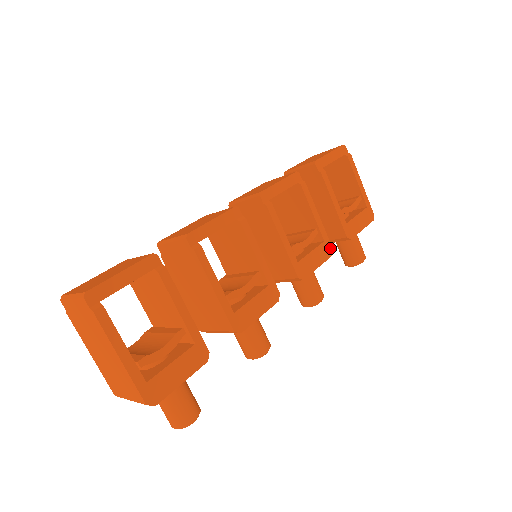
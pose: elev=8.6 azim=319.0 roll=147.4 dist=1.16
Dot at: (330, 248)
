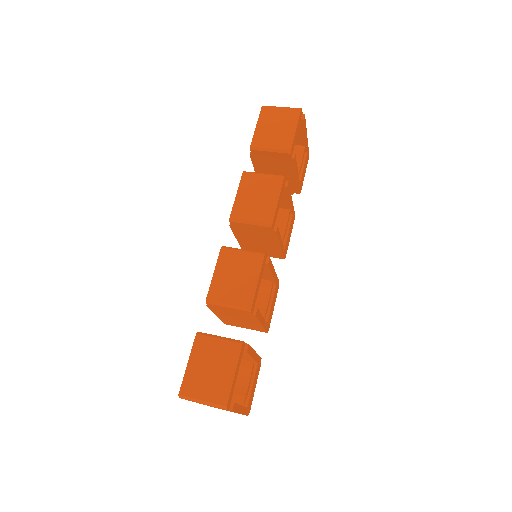
Dot at: (294, 215)
